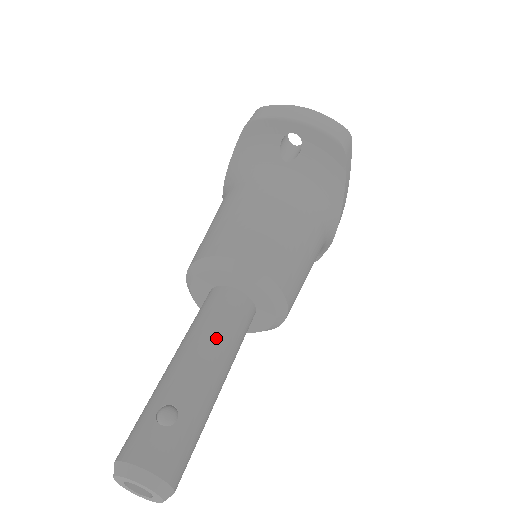
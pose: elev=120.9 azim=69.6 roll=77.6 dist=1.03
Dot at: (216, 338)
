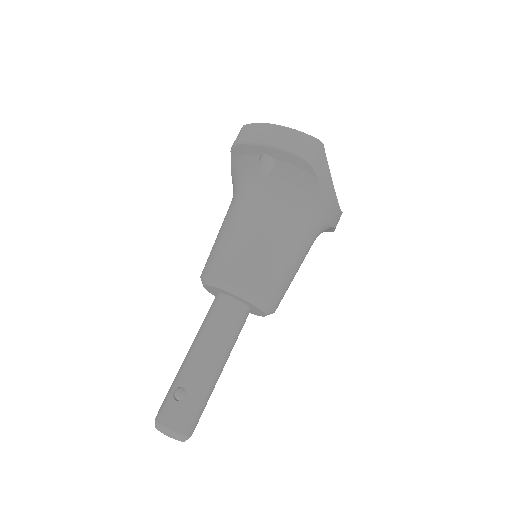
Dot at: (212, 338)
